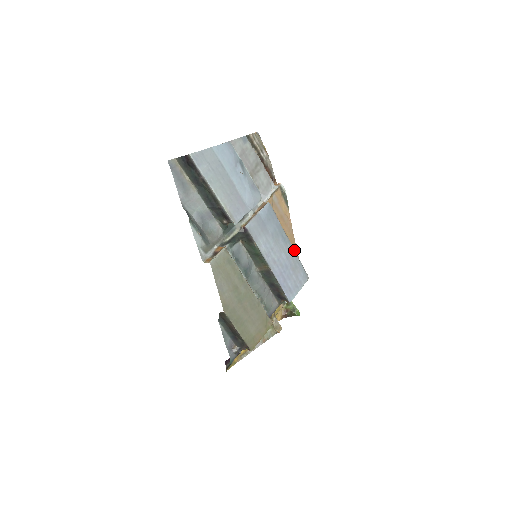
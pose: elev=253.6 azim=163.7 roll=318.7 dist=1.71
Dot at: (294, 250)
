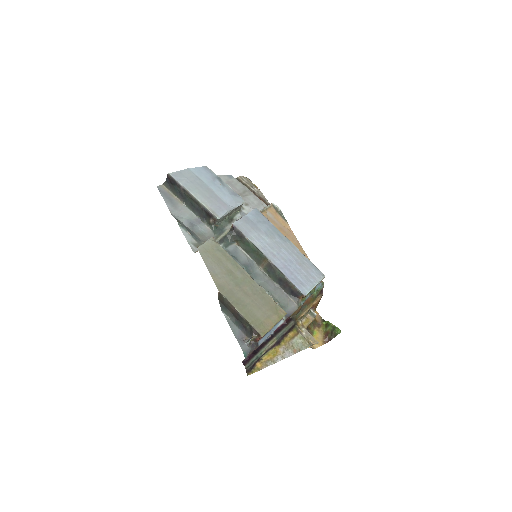
Dot at: (297, 248)
